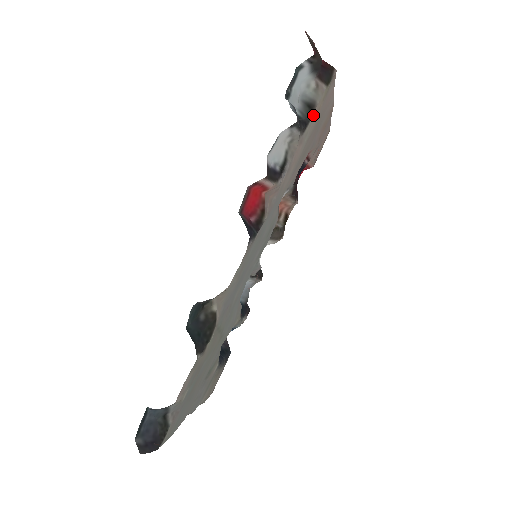
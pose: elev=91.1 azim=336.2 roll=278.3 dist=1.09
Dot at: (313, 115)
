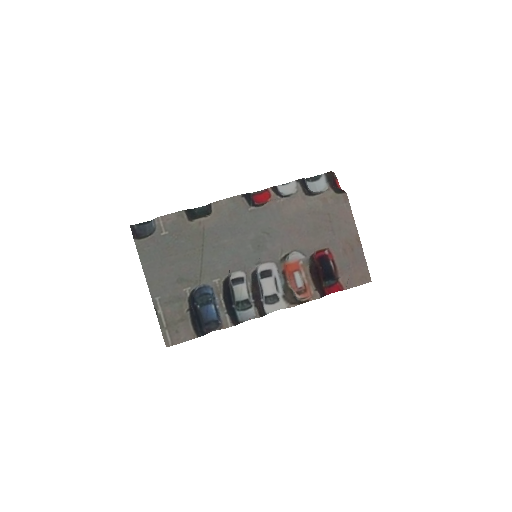
Dot at: (319, 196)
